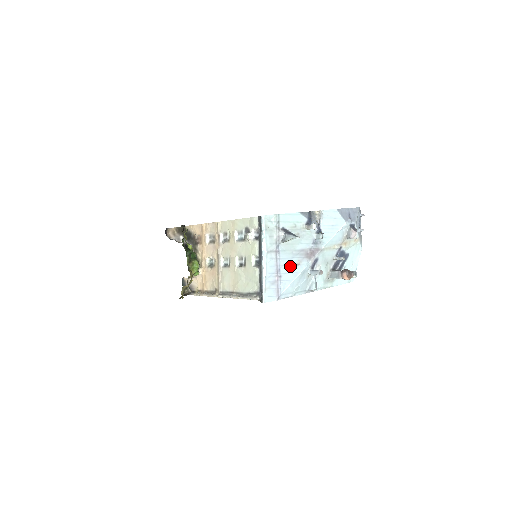
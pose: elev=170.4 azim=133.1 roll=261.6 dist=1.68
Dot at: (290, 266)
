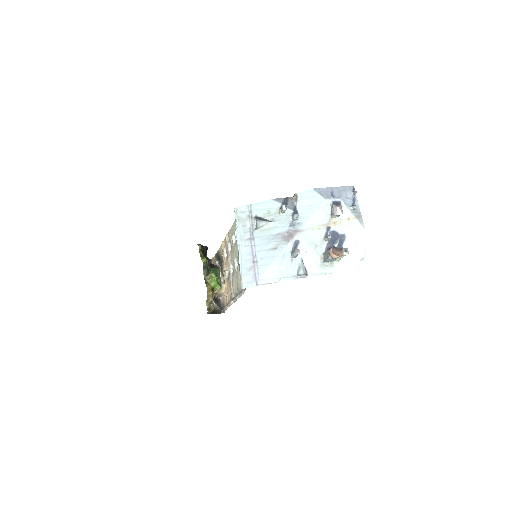
Dot at: (267, 251)
